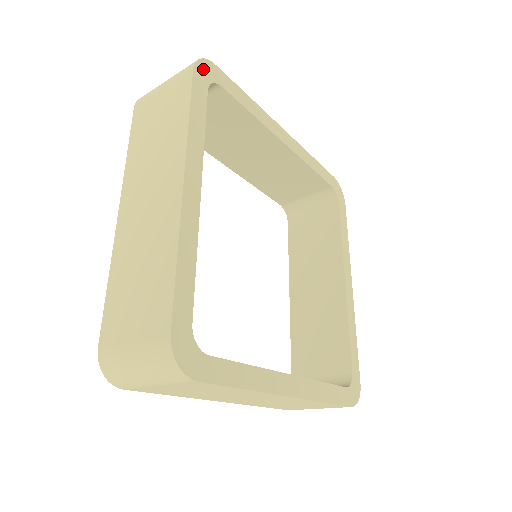
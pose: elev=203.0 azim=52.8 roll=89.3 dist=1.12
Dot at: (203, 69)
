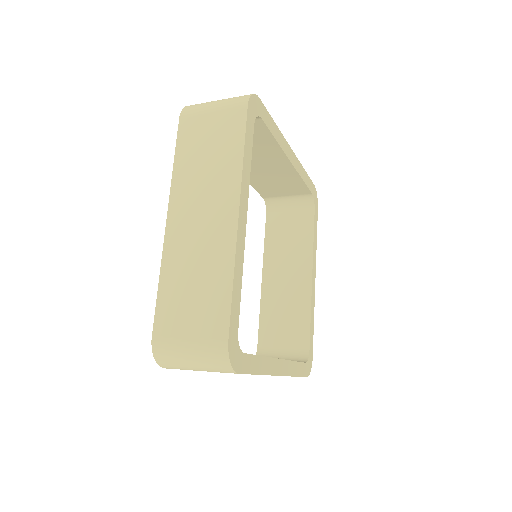
Dot at: (253, 105)
